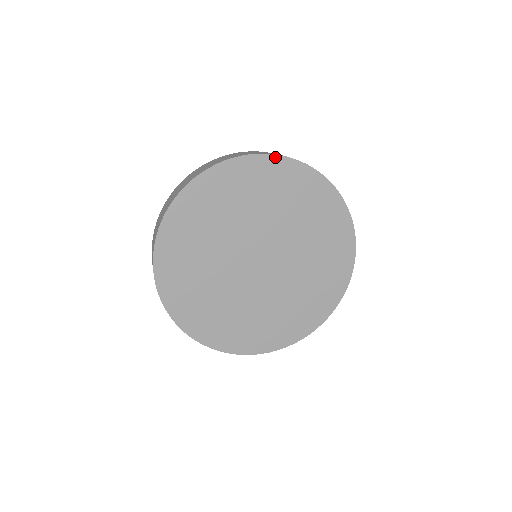
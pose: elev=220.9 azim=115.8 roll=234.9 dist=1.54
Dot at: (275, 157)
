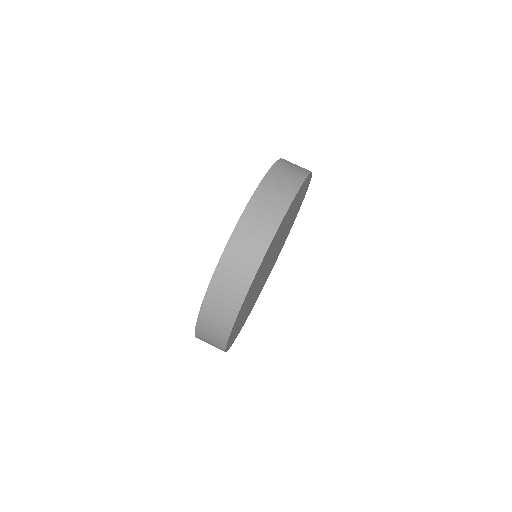
Dot at: (307, 177)
